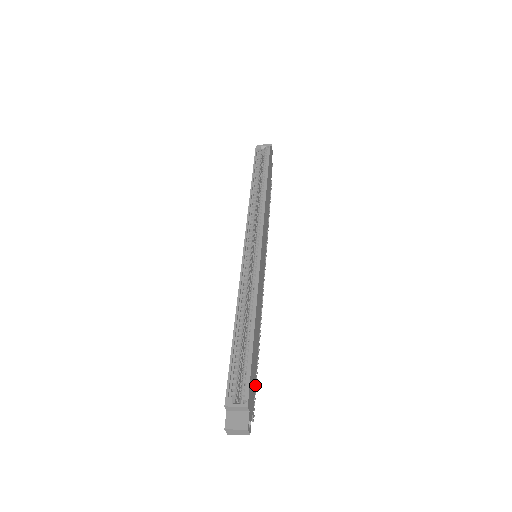
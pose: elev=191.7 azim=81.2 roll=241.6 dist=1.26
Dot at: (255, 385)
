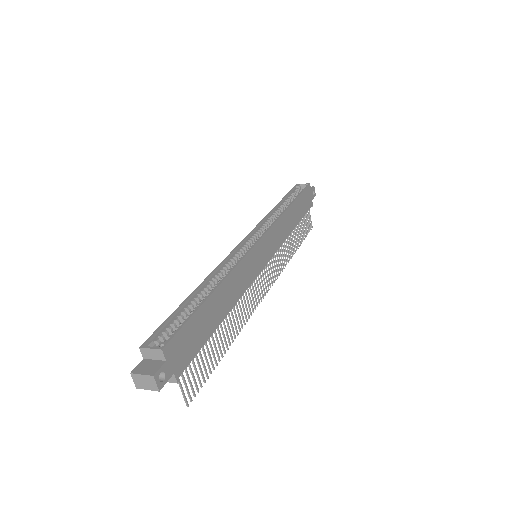
Dot at: (206, 369)
